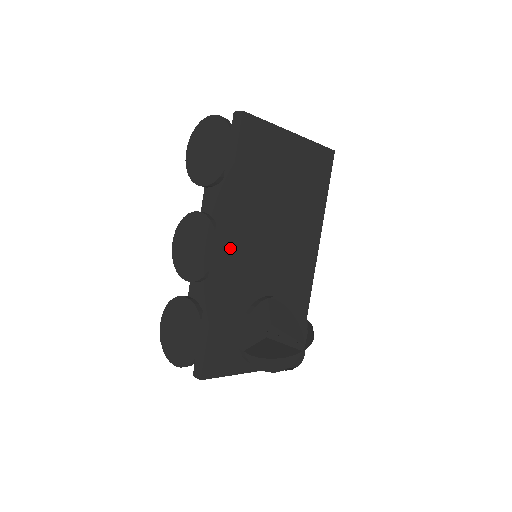
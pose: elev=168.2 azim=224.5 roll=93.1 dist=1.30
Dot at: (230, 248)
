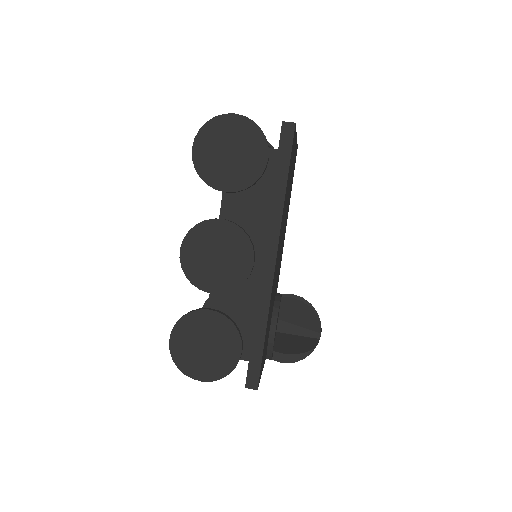
Dot at: (276, 259)
